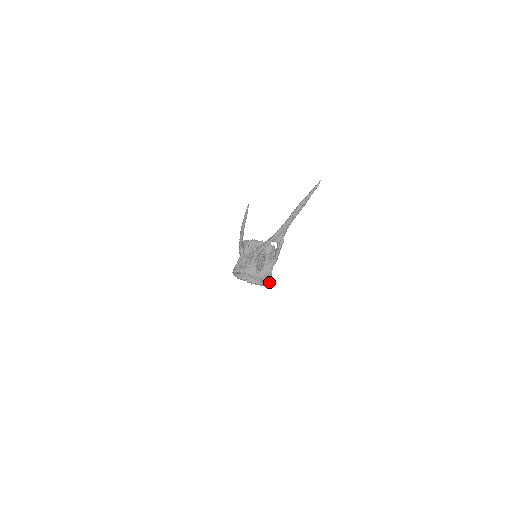
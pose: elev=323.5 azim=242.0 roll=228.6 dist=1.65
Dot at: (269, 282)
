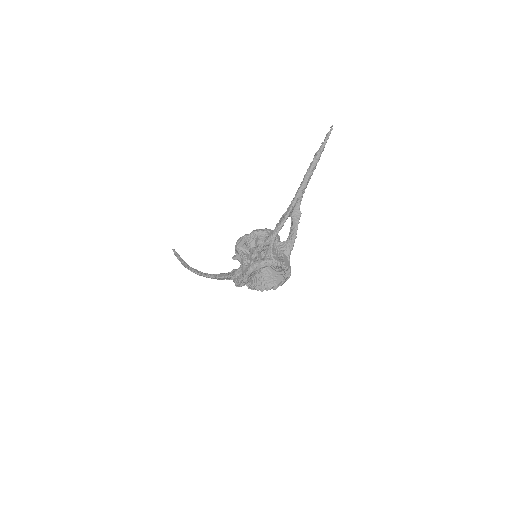
Dot at: (289, 276)
